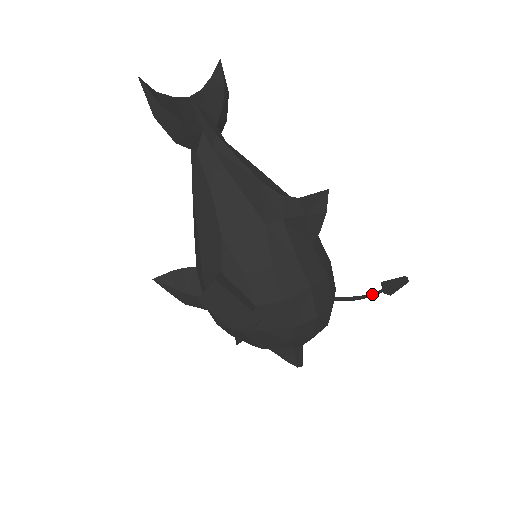
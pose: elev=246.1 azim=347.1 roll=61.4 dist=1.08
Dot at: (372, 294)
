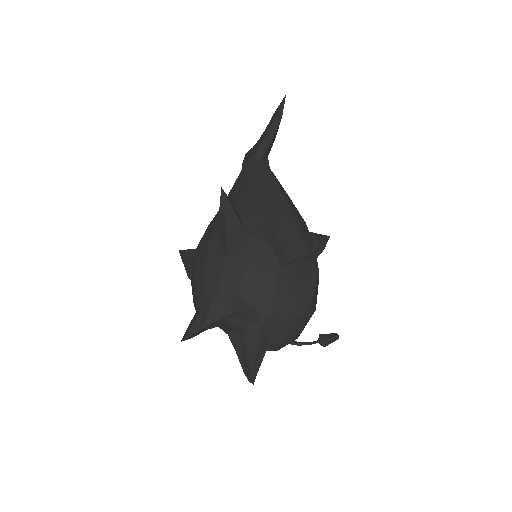
Dot at: (311, 342)
